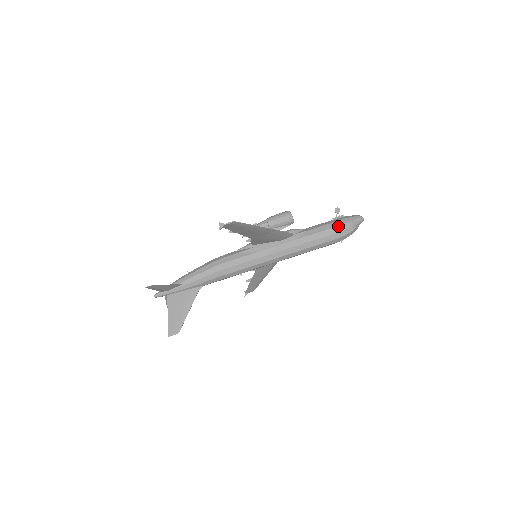
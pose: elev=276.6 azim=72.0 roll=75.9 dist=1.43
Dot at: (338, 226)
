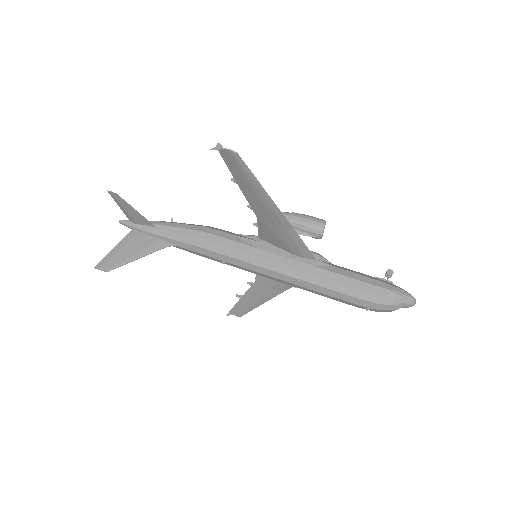
Dot at: (375, 286)
